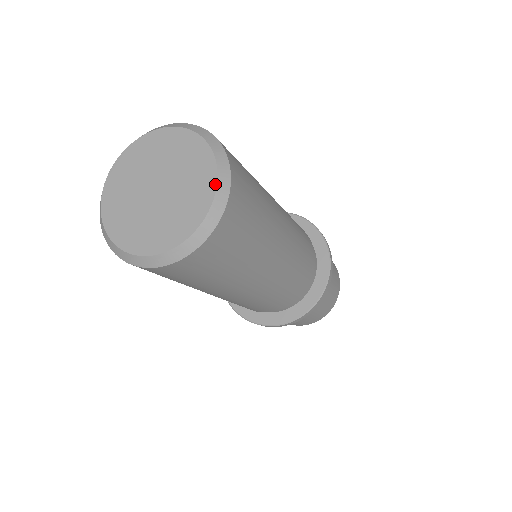
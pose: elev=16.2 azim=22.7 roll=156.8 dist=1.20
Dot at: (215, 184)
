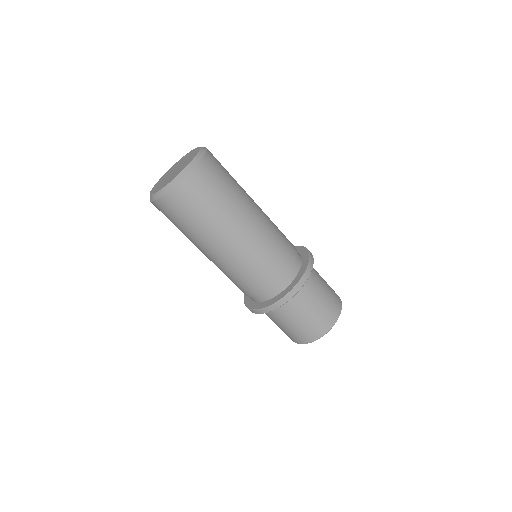
Dot at: (198, 151)
